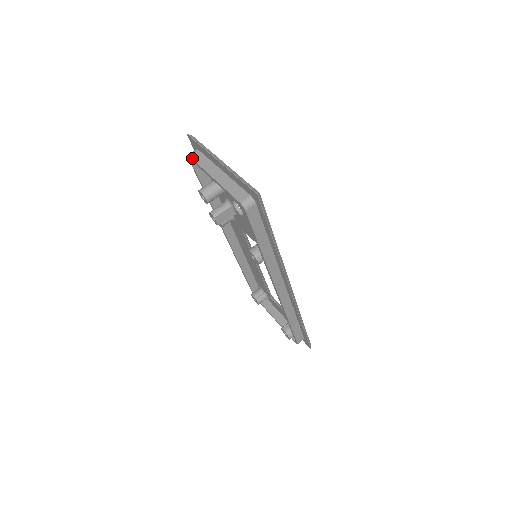
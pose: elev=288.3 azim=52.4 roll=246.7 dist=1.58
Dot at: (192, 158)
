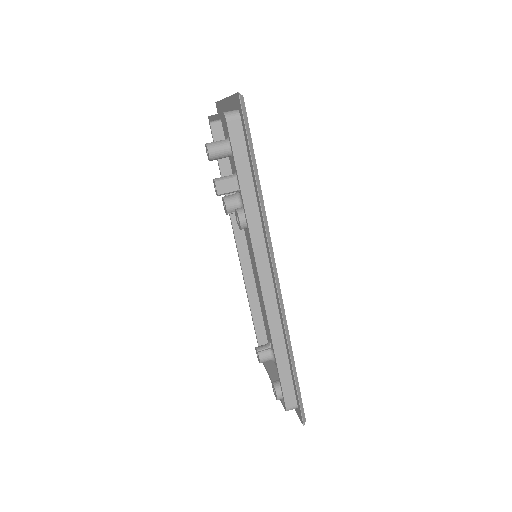
Dot at: occluded
